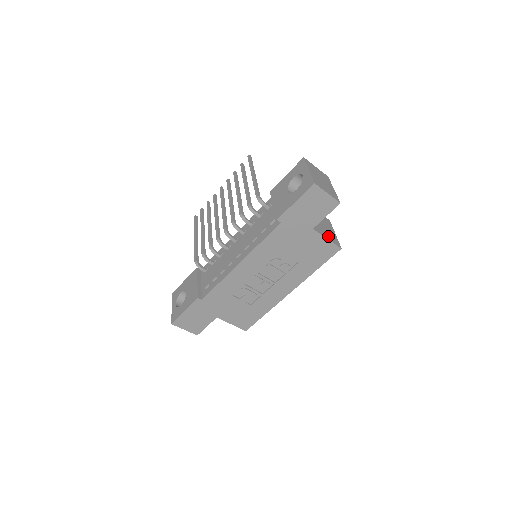
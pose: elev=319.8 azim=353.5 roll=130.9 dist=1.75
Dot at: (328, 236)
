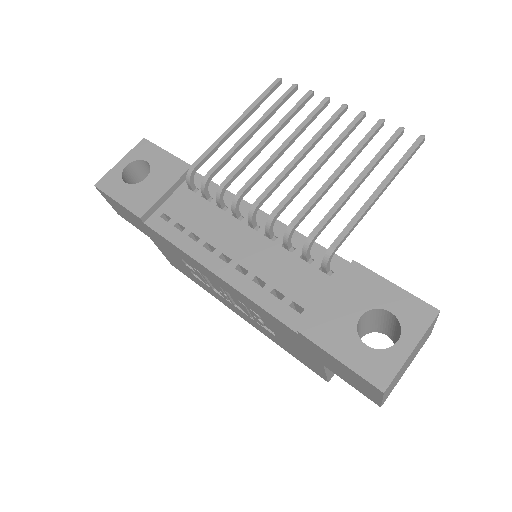
Dot at: occluded
